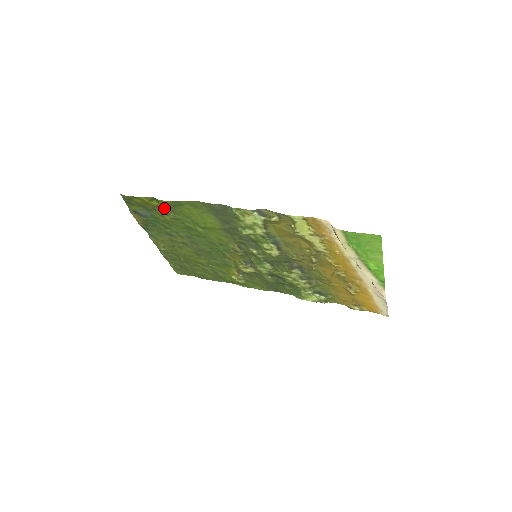
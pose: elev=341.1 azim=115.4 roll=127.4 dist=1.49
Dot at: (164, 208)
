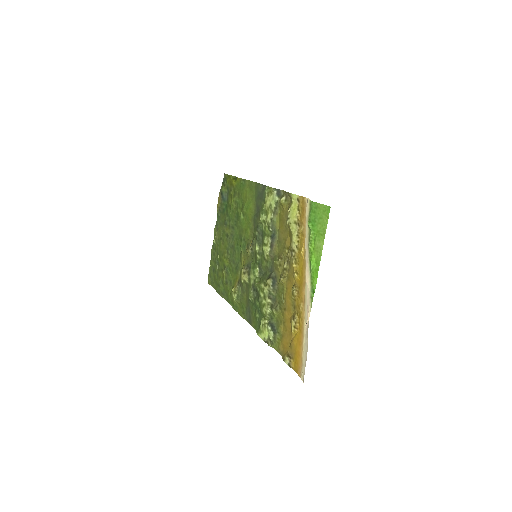
Dot at: (236, 189)
